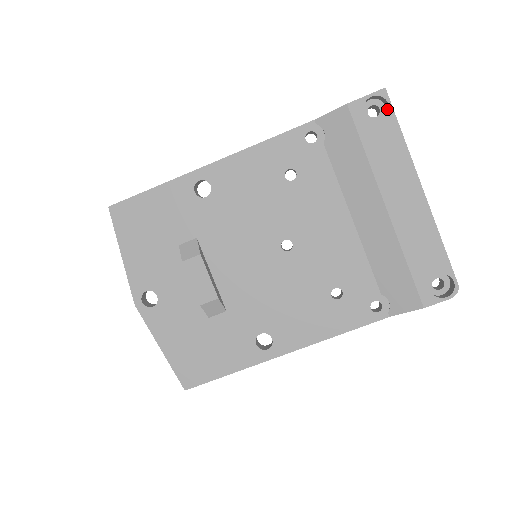
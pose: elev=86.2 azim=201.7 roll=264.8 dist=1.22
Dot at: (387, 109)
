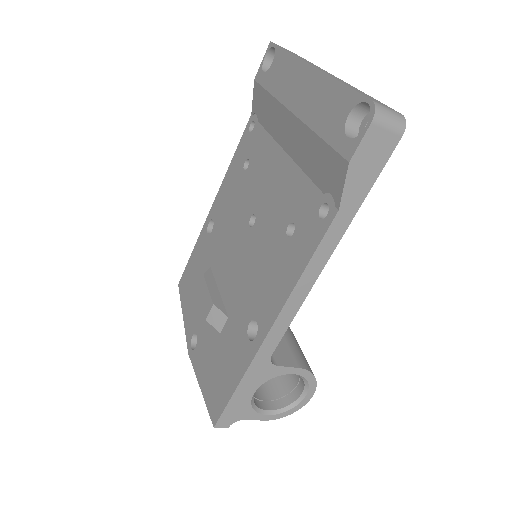
Dot at: occluded
